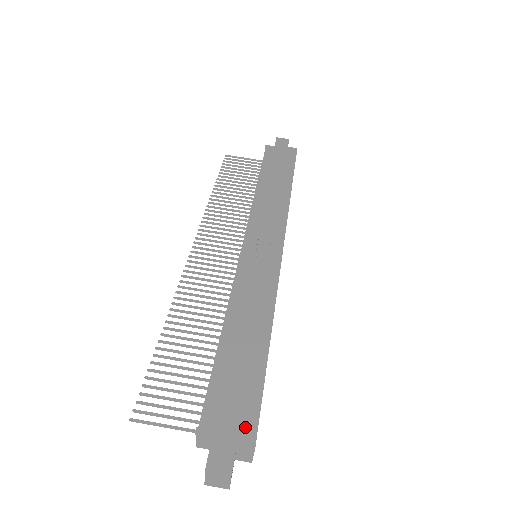
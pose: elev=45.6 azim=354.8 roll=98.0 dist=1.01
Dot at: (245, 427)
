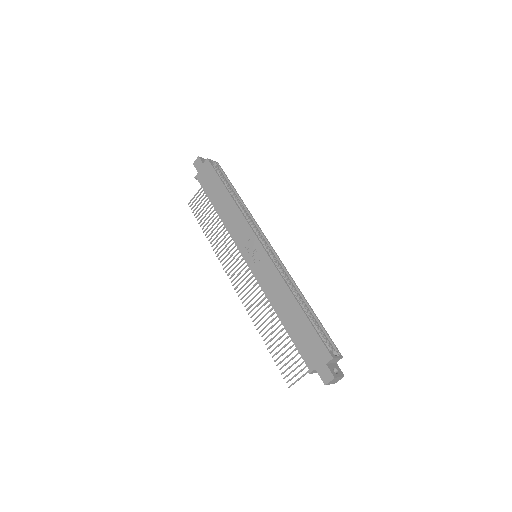
Dot at: (323, 354)
